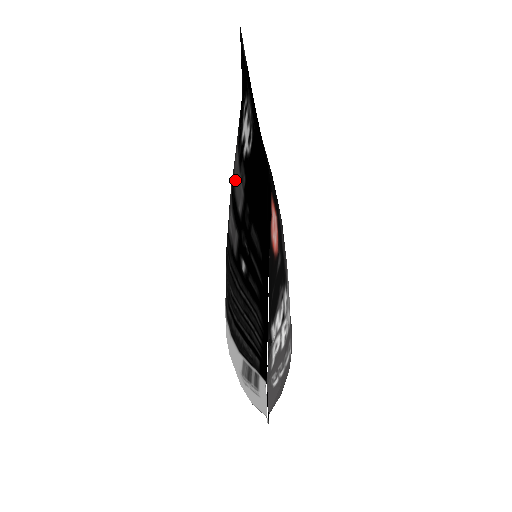
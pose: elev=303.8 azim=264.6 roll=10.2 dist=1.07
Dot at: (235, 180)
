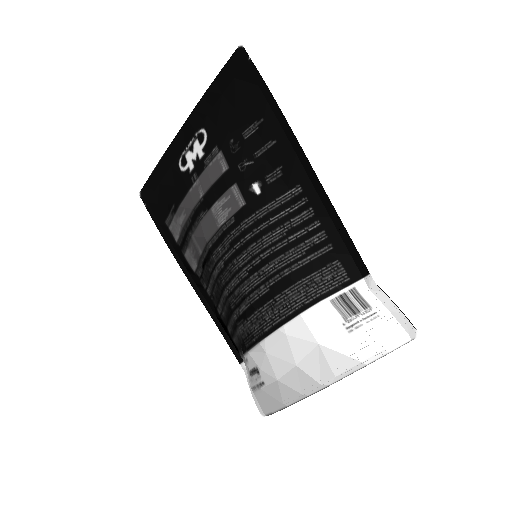
Dot at: (204, 186)
